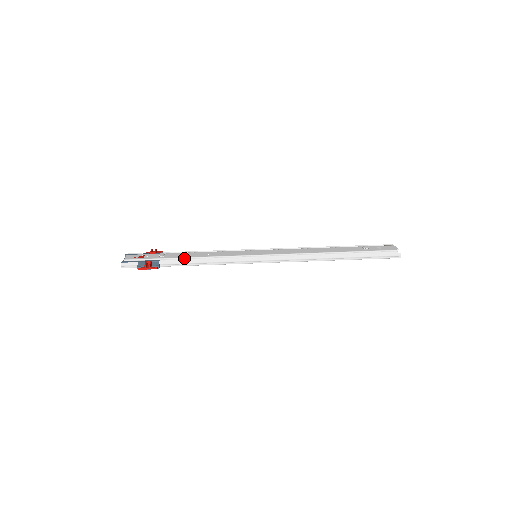
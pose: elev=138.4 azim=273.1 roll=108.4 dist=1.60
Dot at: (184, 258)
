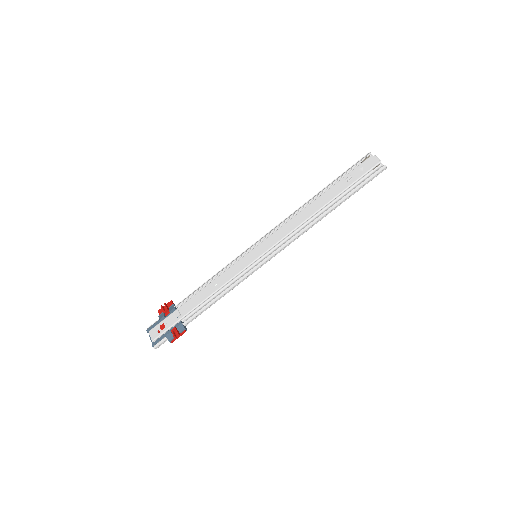
Dot at: (199, 305)
